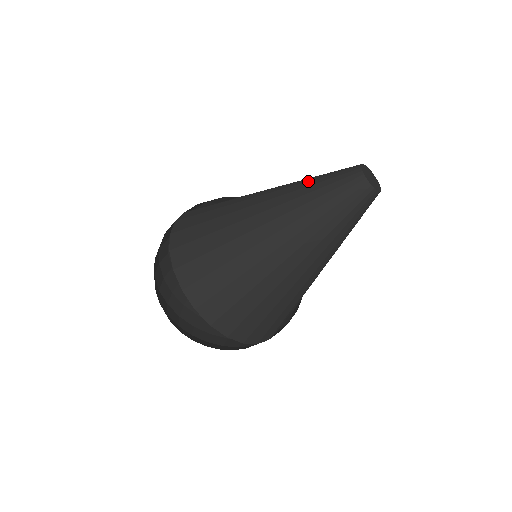
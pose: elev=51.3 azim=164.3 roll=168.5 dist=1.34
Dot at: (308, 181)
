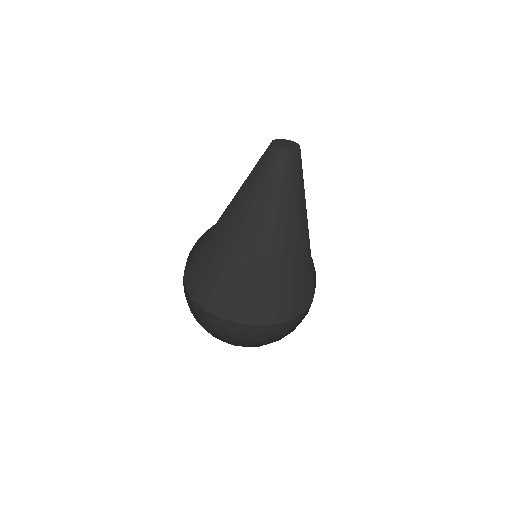
Dot at: occluded
